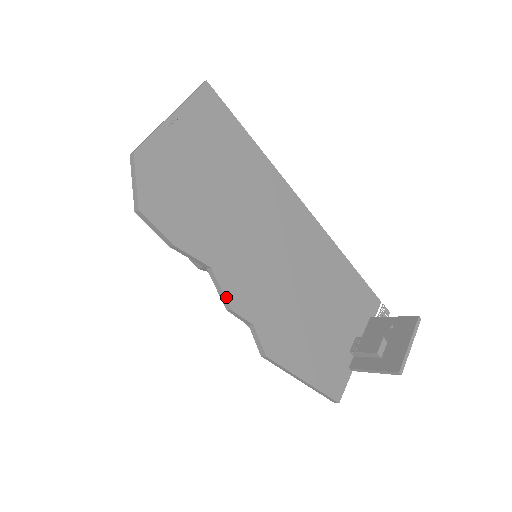
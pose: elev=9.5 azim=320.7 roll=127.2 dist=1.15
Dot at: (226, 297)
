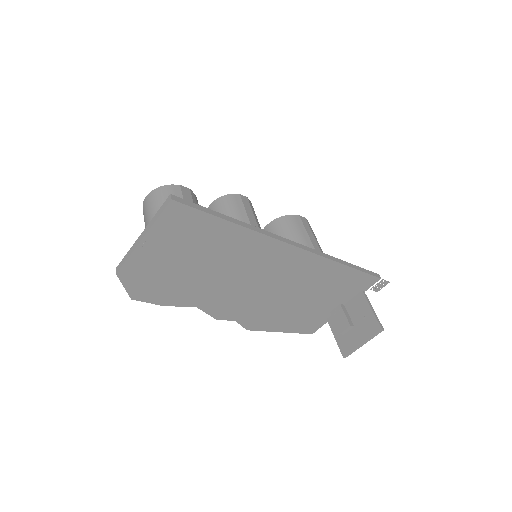
Dot at: (211, 316)
